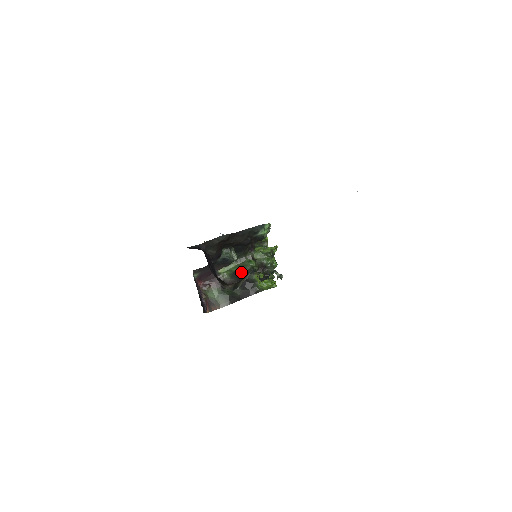
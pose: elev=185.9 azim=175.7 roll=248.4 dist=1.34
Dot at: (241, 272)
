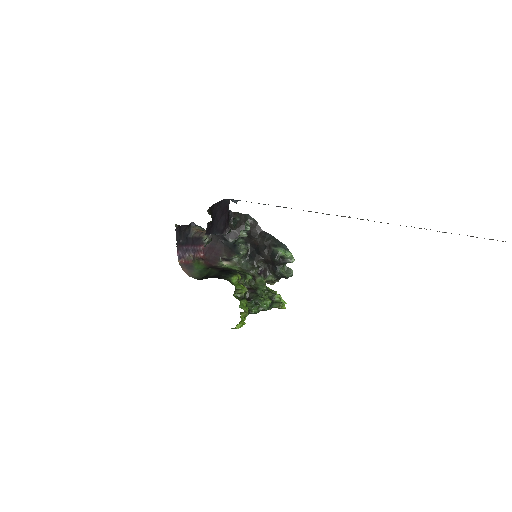
Dot at: occluded
